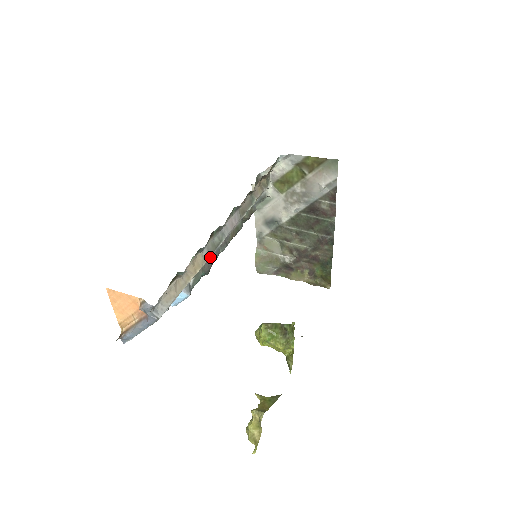
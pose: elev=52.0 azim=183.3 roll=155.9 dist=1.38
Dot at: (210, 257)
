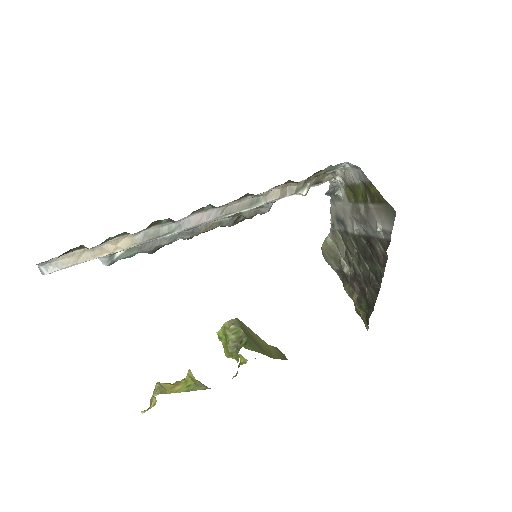
Dot at: (158, 240)
